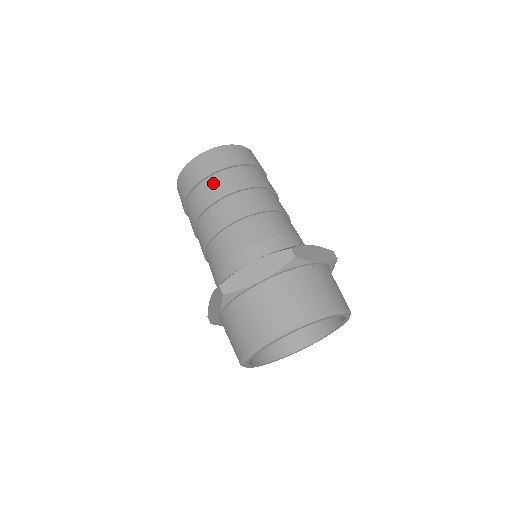
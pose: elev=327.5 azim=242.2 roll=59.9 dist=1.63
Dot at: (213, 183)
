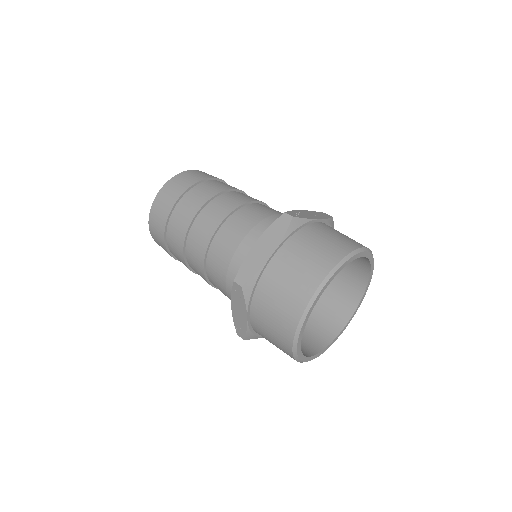
Dot at: (184, 205)
